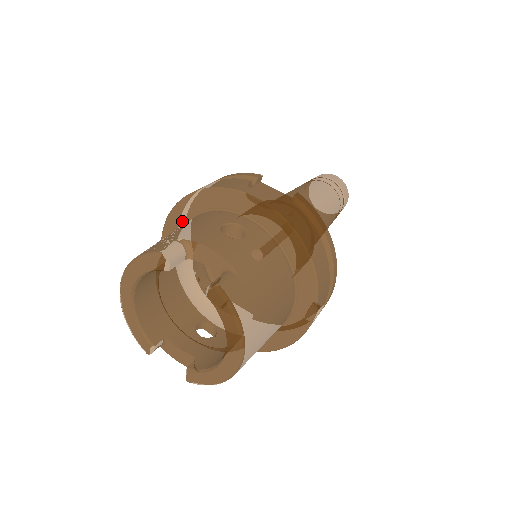
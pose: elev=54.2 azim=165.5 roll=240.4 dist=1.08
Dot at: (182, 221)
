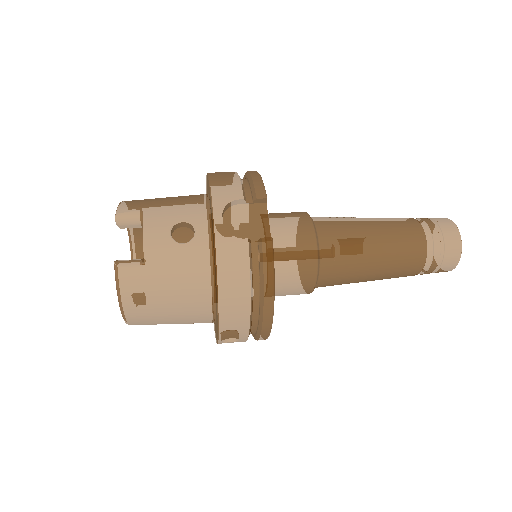
Dot at: (207, 189)
